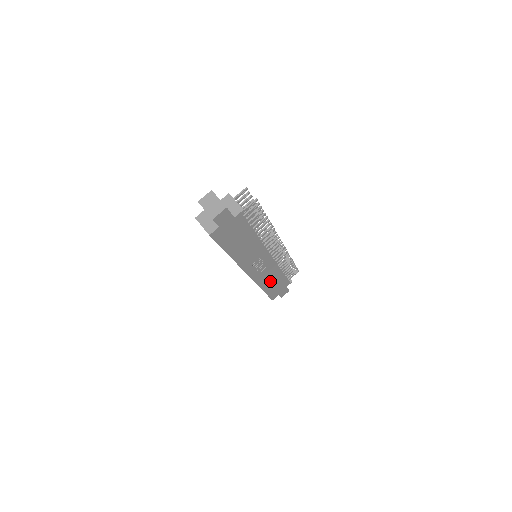
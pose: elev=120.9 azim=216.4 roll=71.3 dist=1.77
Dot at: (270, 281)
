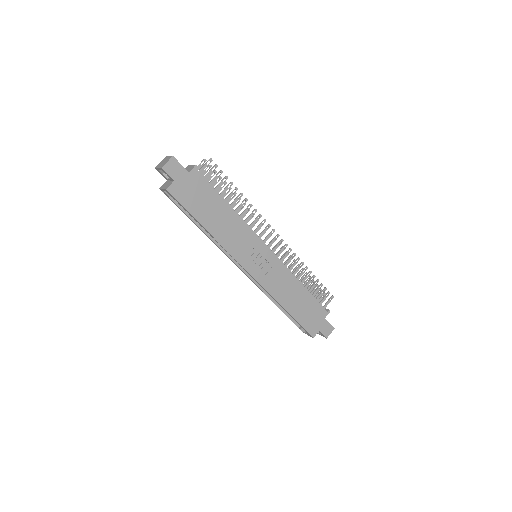
Dot at: (291, 297)
